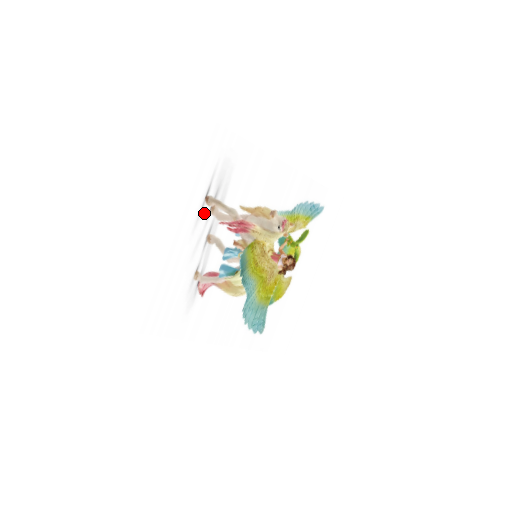
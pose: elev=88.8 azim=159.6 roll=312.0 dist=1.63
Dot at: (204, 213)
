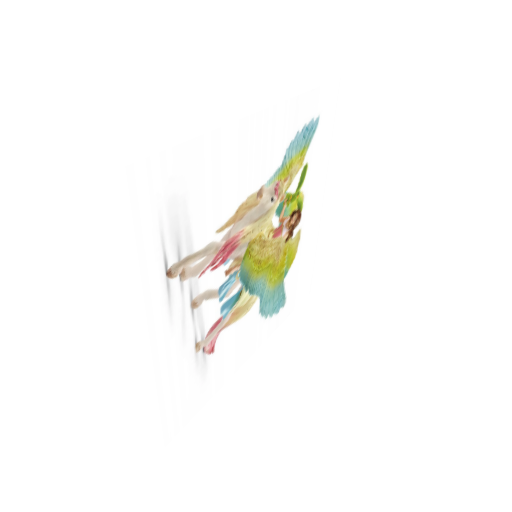
Dot at: (174, 290)
